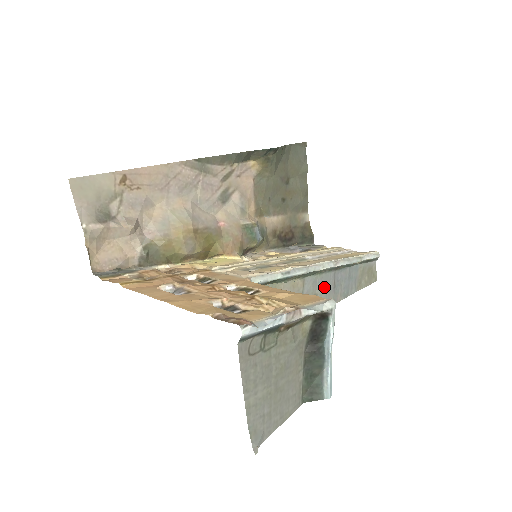
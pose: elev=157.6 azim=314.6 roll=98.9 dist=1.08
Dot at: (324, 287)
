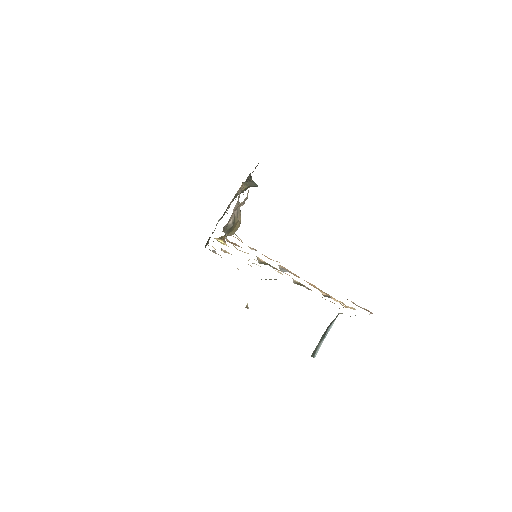
Dot at: occluded
